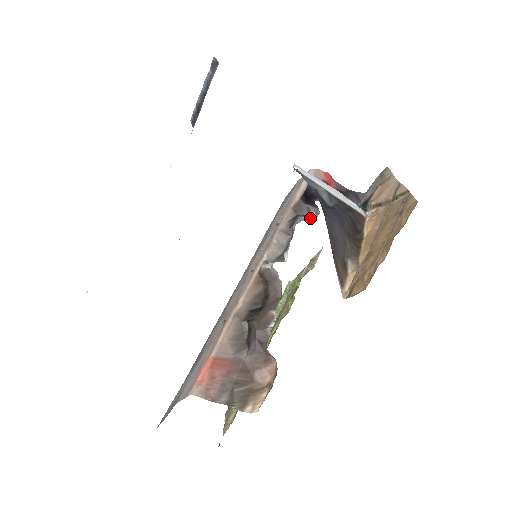
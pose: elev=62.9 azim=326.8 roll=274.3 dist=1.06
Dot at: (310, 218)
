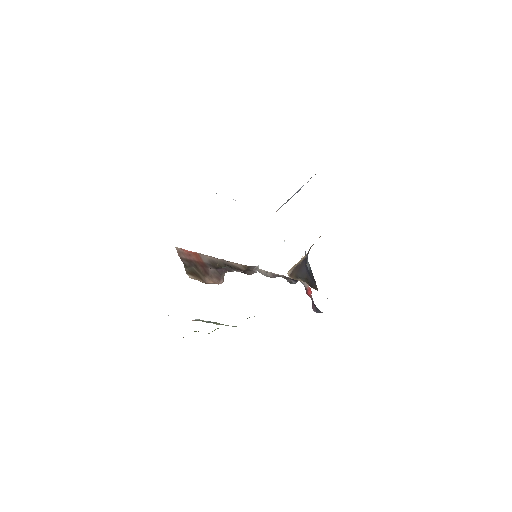
Dot at: occluded
